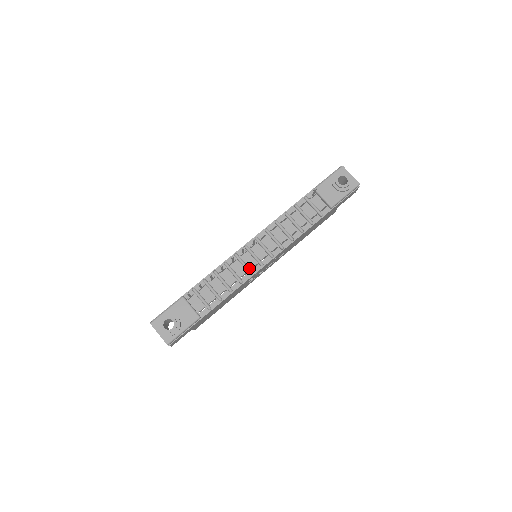
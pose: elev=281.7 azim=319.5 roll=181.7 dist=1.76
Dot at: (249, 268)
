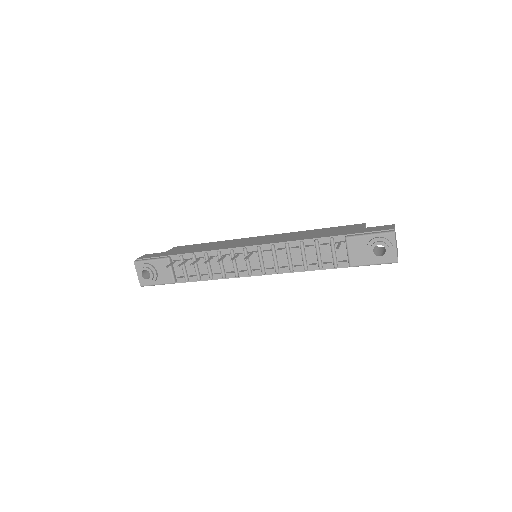
Dot at: (237, 270)
